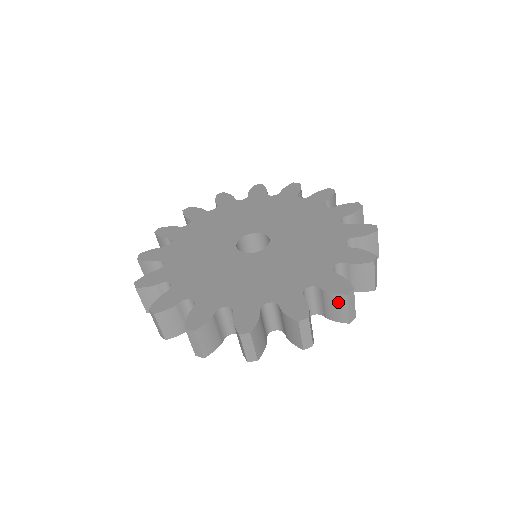
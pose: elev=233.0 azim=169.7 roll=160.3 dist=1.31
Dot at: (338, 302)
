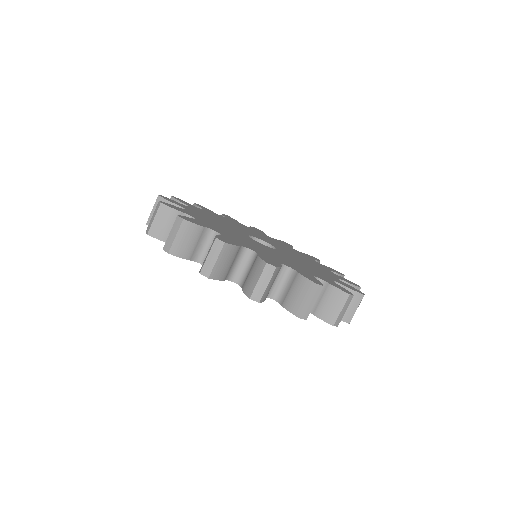
Dot at: occluded
